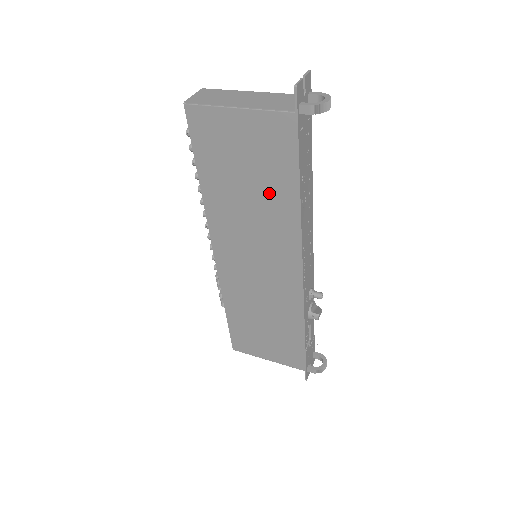
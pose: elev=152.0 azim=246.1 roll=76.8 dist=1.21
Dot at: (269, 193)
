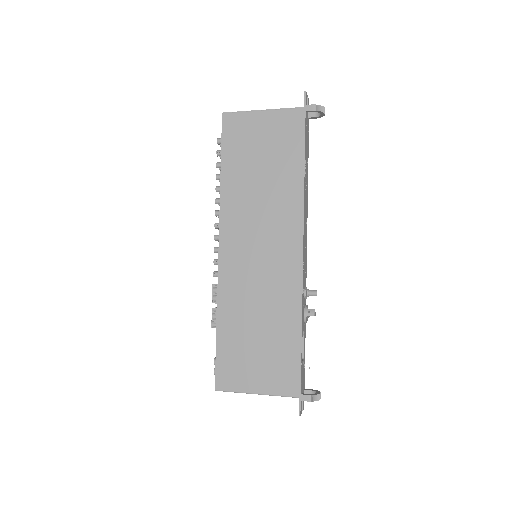
Dot at: (279, 174)
